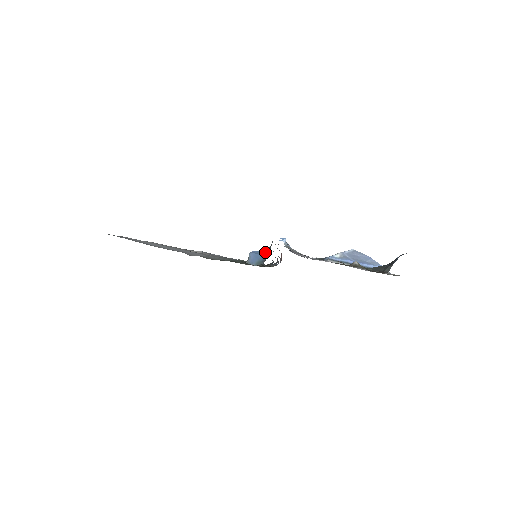
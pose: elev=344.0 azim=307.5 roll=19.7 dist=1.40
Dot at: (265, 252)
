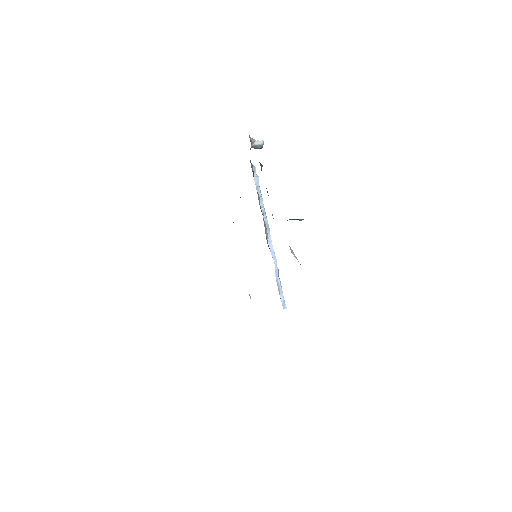
Dot at: occluded
